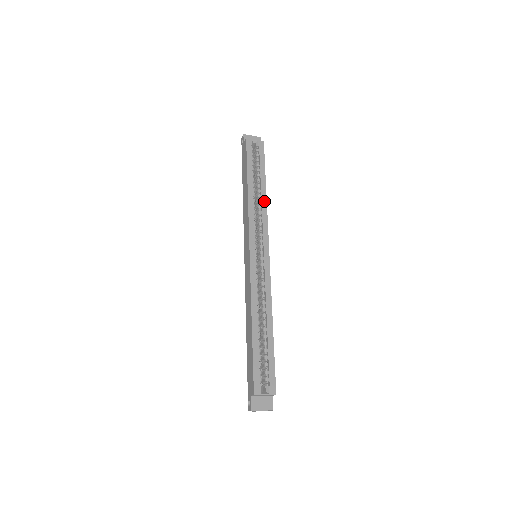
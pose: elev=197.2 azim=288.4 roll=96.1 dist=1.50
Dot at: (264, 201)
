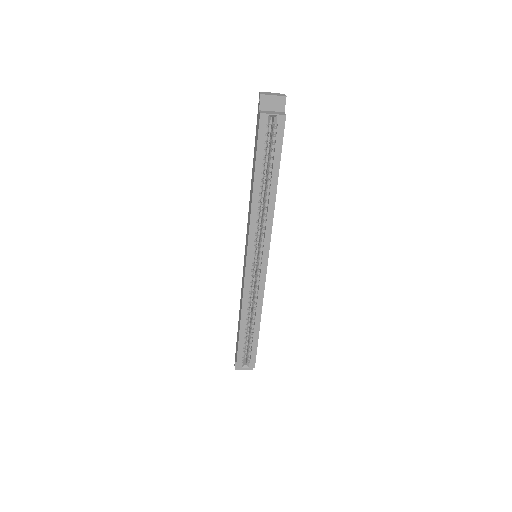
Dot at: (271, 205)
